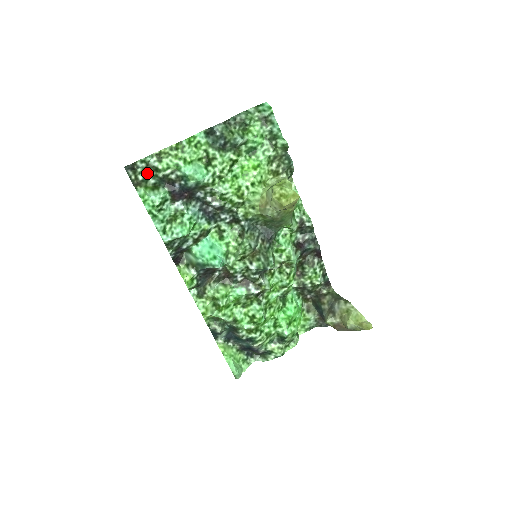
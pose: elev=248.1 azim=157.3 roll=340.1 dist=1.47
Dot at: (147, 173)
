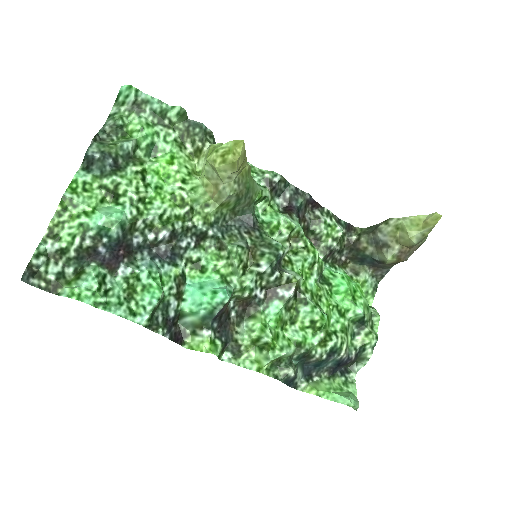
Dot at: (55, 266)
